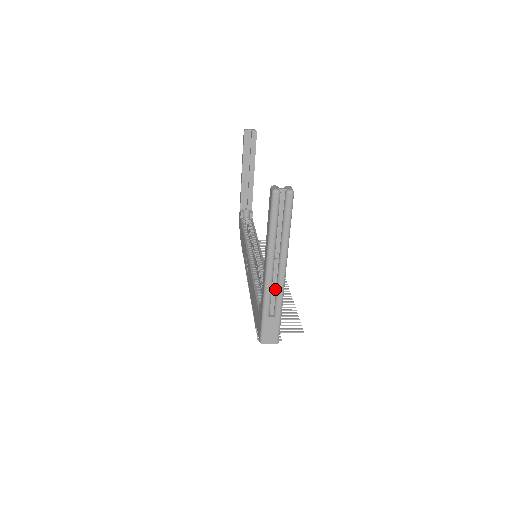
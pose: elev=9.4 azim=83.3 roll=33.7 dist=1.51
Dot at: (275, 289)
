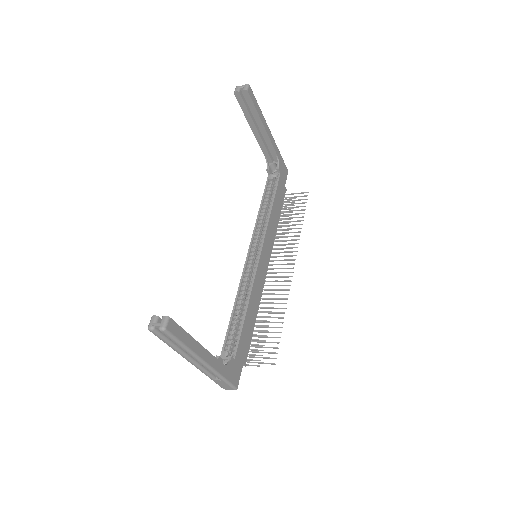
Dot at: occluded
